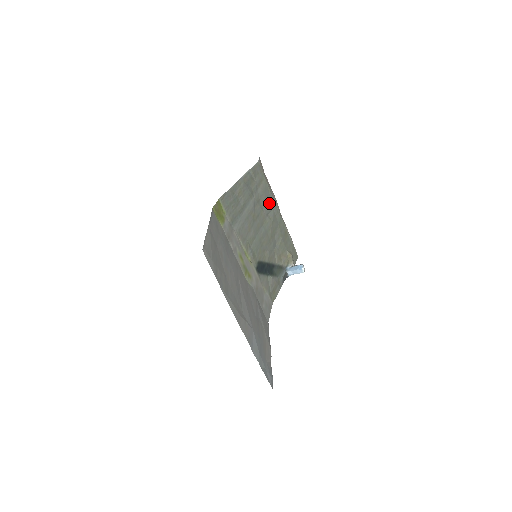
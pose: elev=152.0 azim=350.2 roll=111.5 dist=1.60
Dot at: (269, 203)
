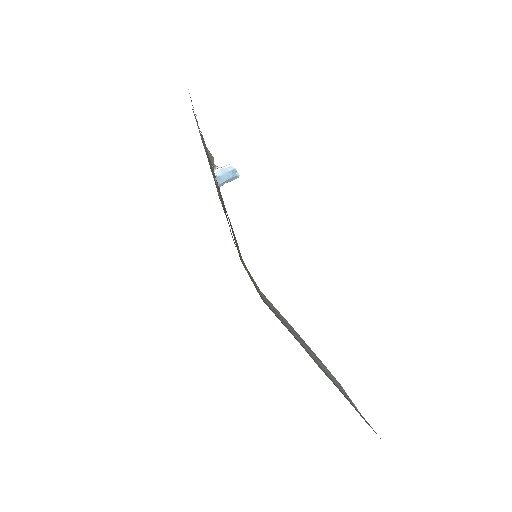
Dot at: occluded
